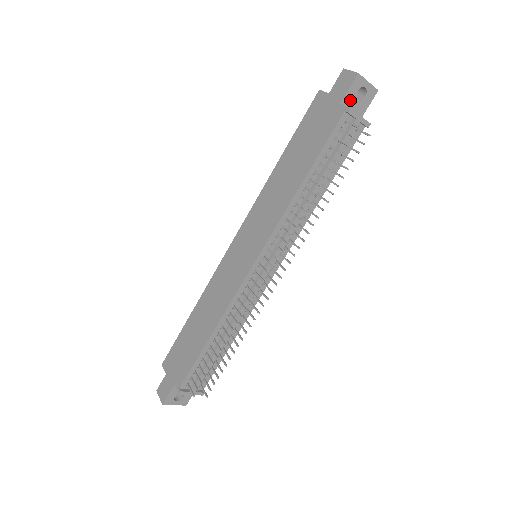
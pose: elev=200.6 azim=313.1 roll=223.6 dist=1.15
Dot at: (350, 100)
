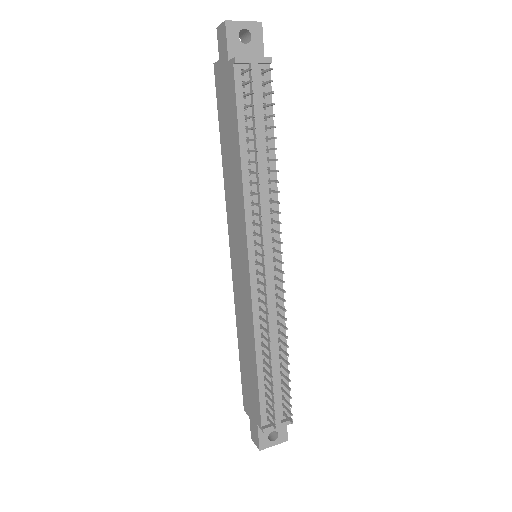
Dot at: (237, 51)
